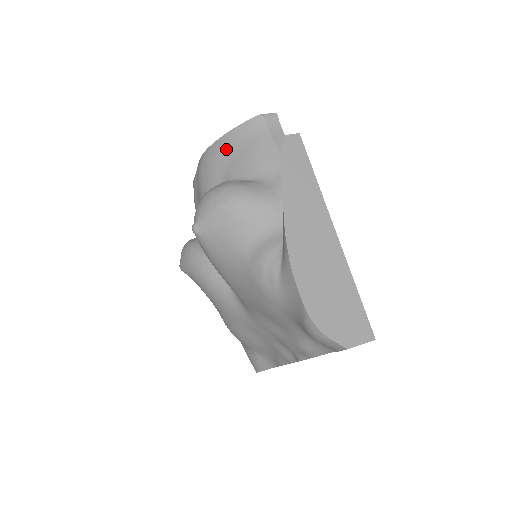
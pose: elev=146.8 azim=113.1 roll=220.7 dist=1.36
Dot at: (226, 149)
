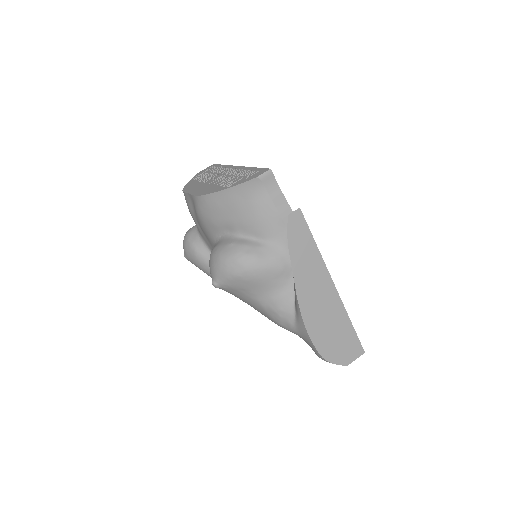
Dot at: (226, 205)
